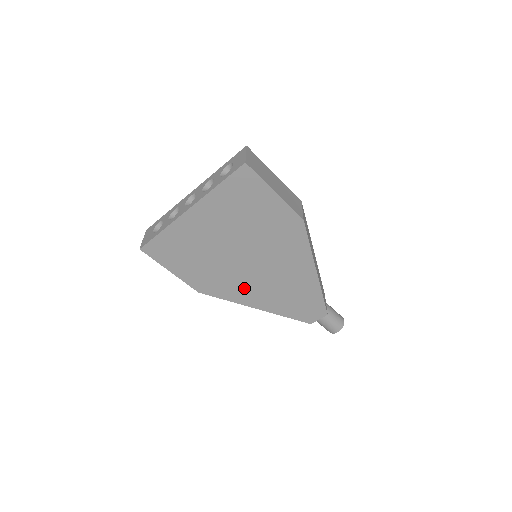
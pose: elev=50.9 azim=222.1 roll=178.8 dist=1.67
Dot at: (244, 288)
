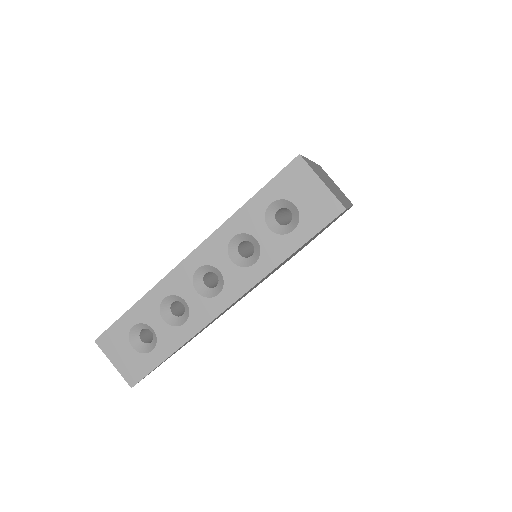
Dot at: occluded
